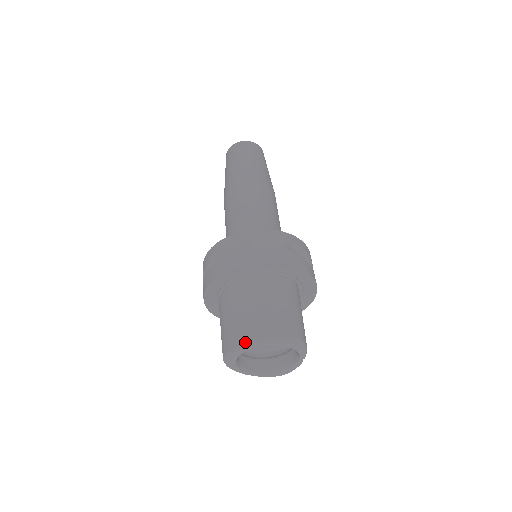
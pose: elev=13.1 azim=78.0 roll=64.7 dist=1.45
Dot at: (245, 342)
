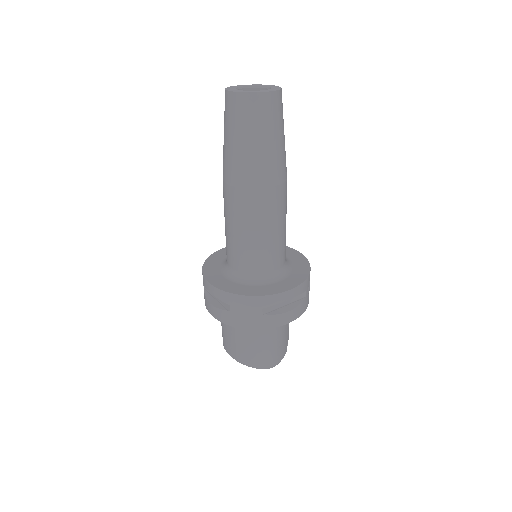
Dot at: (231, 356)
